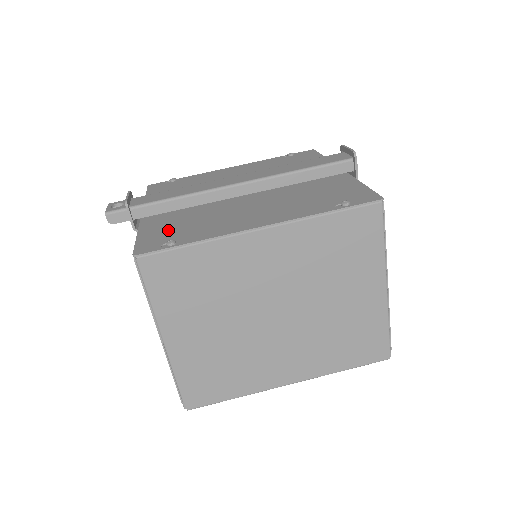
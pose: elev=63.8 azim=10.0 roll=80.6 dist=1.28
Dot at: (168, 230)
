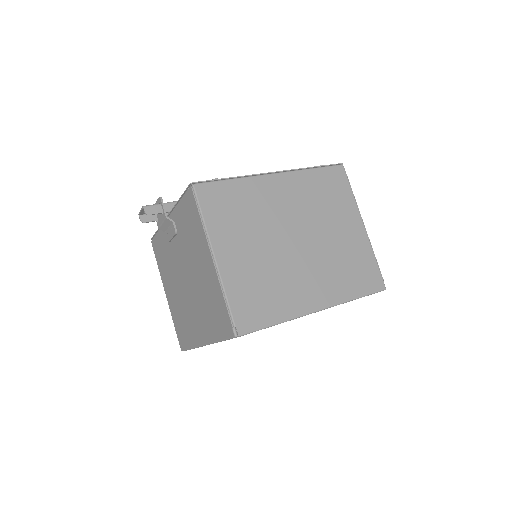
Dot at: occluded
